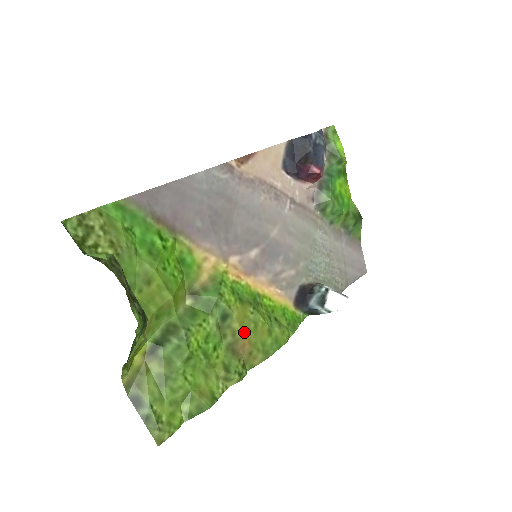
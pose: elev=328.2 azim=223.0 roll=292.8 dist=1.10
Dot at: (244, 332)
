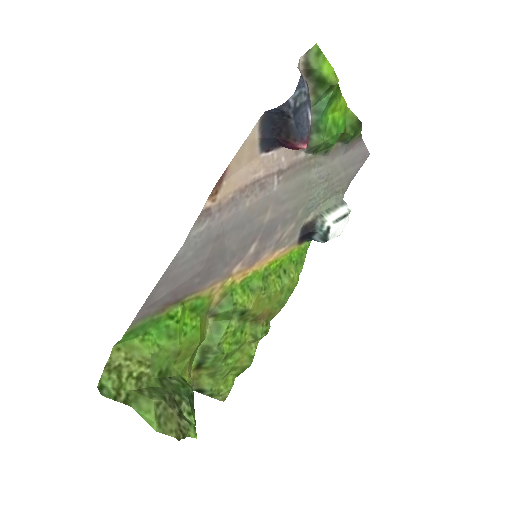
Dot at: (261, 310)
